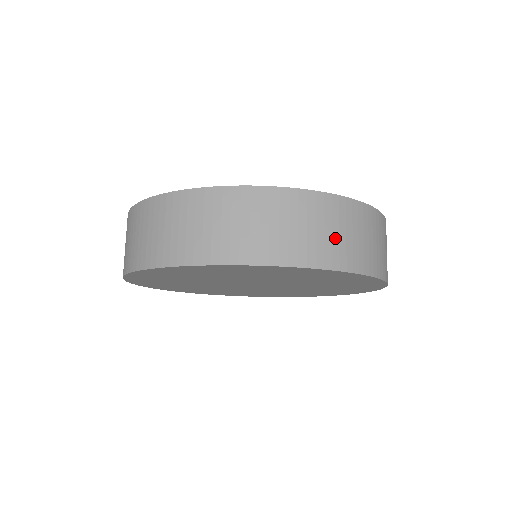
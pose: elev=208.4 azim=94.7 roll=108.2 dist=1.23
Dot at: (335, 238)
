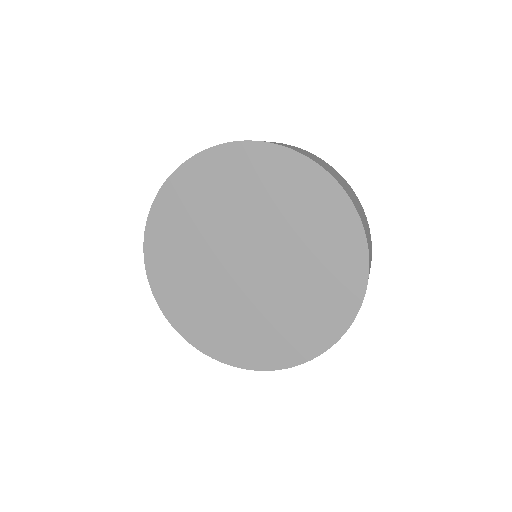
Dot at: occluded
